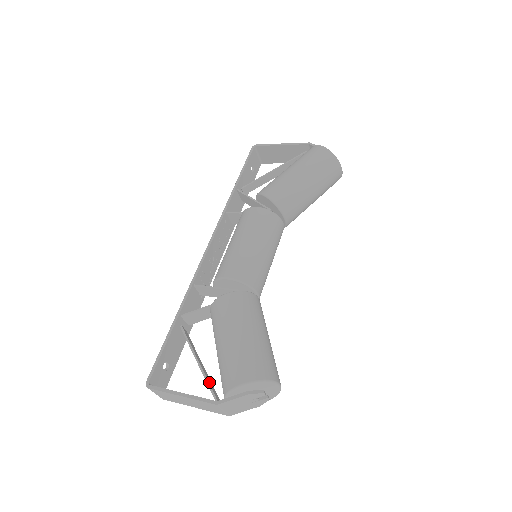
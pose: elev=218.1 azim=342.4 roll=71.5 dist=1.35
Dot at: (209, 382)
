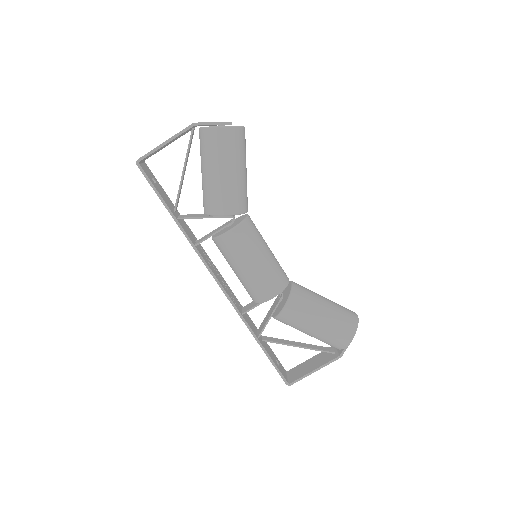
Dot at: (317, 349)
